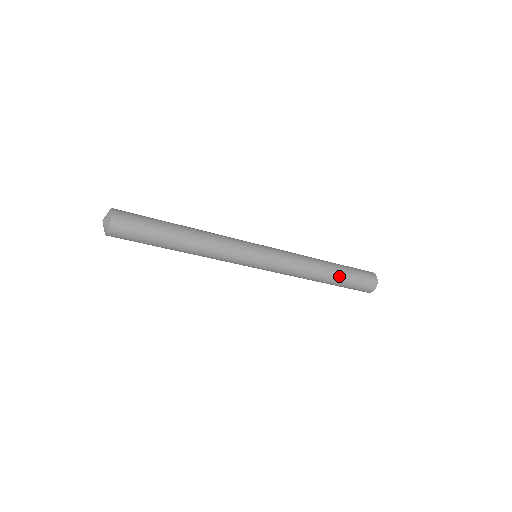
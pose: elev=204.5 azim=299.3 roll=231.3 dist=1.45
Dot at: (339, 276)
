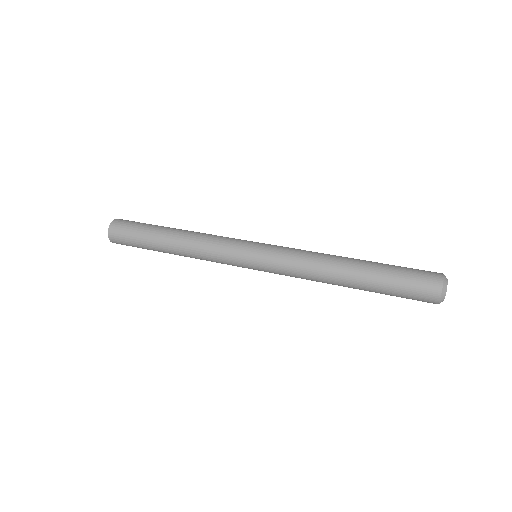
Dot at: occluded
